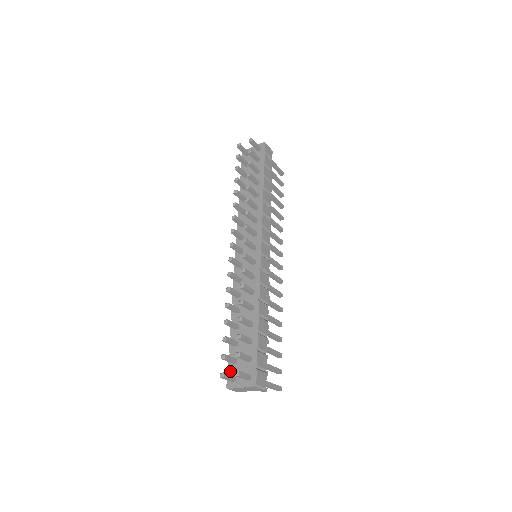
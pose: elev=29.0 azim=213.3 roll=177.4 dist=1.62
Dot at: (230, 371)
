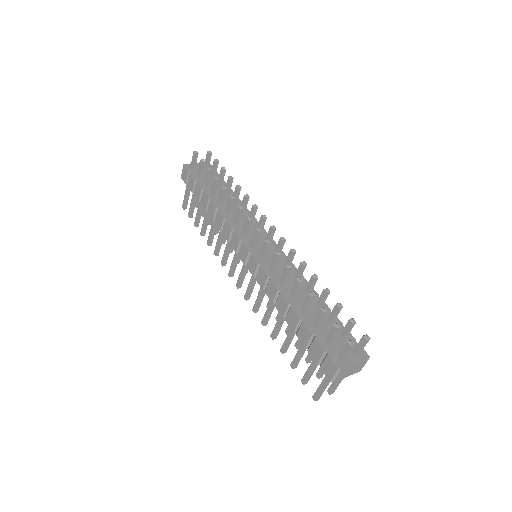
Dot at: (330, 352)
